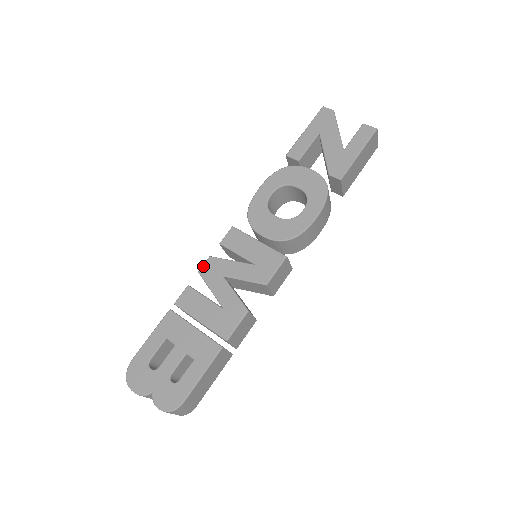
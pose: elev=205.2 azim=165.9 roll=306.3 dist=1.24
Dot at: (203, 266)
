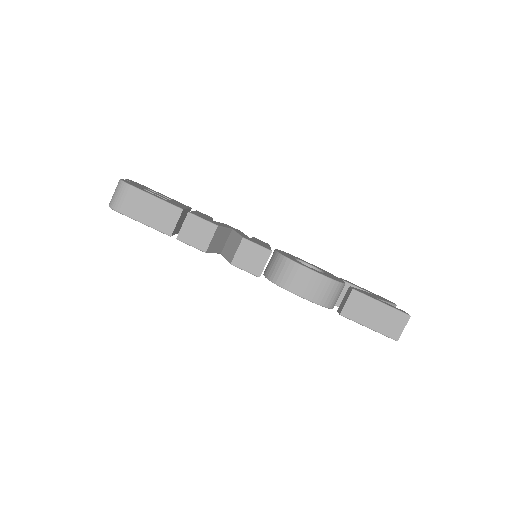
Dot at: occluded
